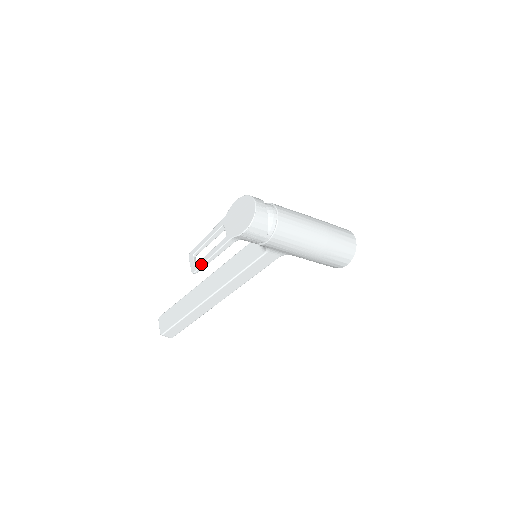
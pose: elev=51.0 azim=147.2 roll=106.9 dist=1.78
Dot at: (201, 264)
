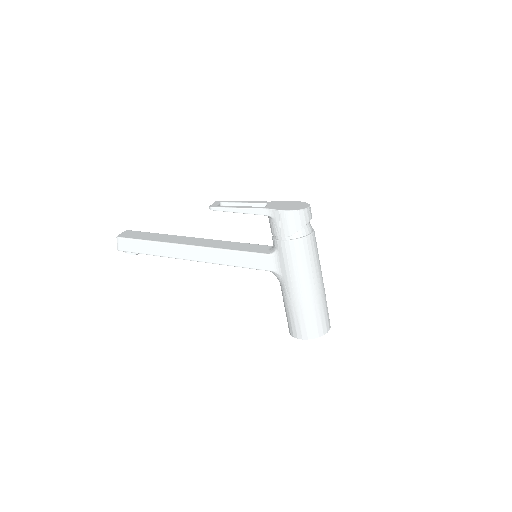
Dot at: (224, 206)
